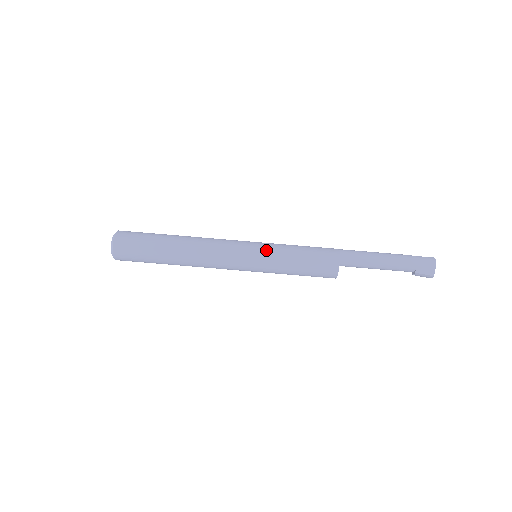
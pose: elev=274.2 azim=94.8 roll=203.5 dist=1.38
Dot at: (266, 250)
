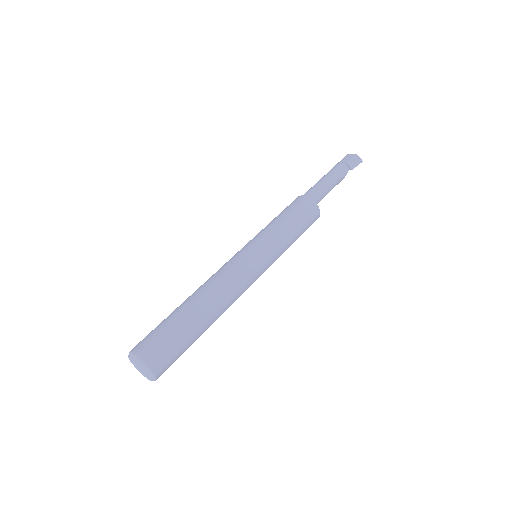
Dot at: occluded
